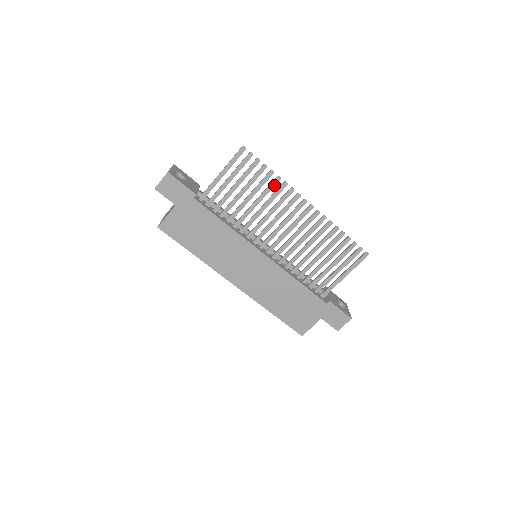
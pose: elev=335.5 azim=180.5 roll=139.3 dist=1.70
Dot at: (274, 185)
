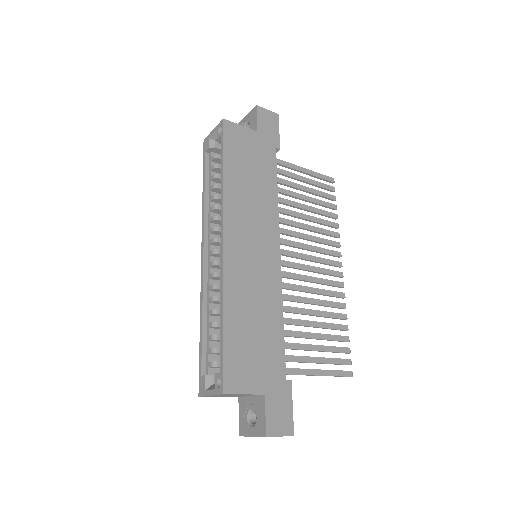
Dot at: (331, 225)
